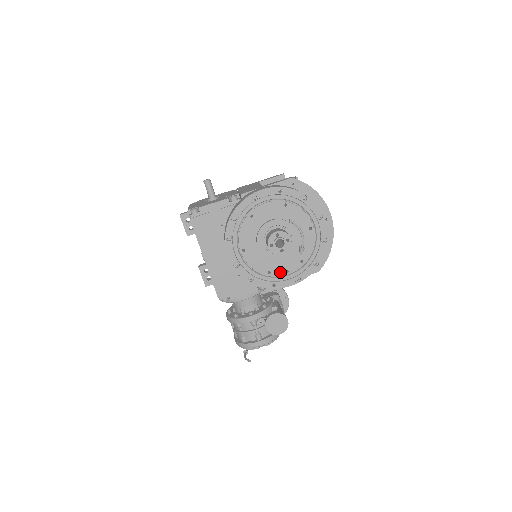
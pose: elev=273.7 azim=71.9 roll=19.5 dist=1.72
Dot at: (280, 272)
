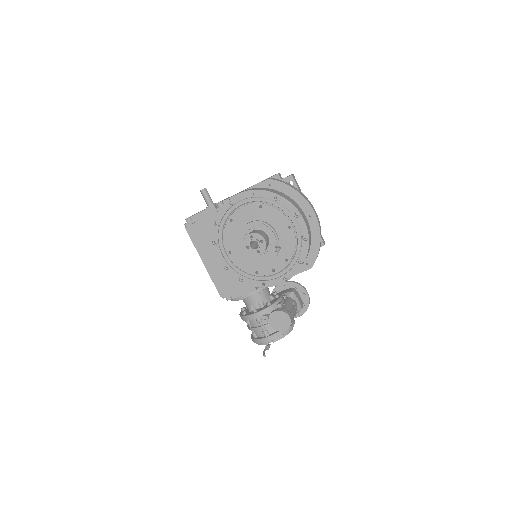
Dot at: (267, 271)
